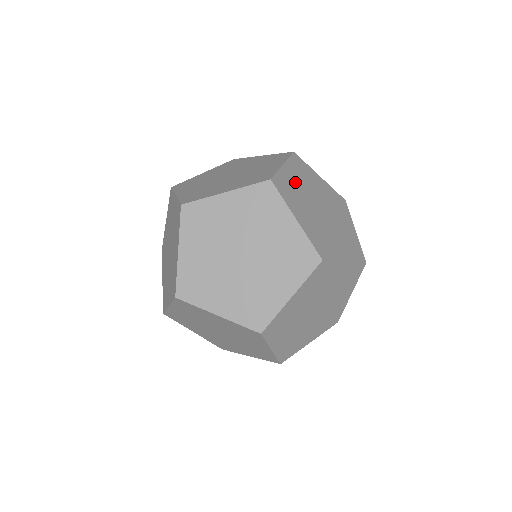
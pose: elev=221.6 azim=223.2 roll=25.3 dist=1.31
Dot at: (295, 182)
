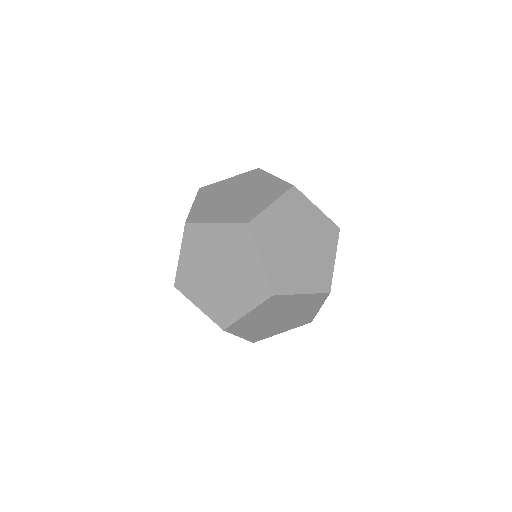
Dot at: occluded
